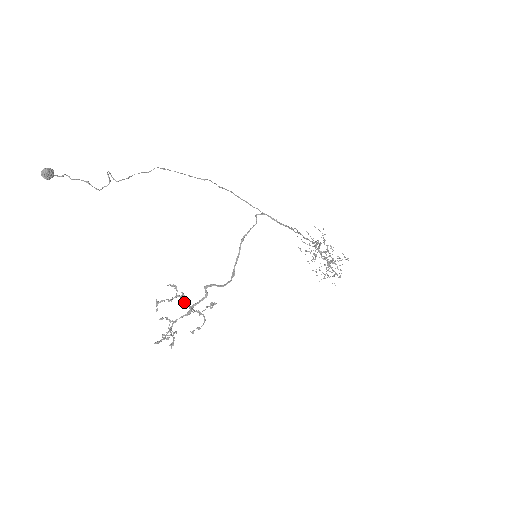
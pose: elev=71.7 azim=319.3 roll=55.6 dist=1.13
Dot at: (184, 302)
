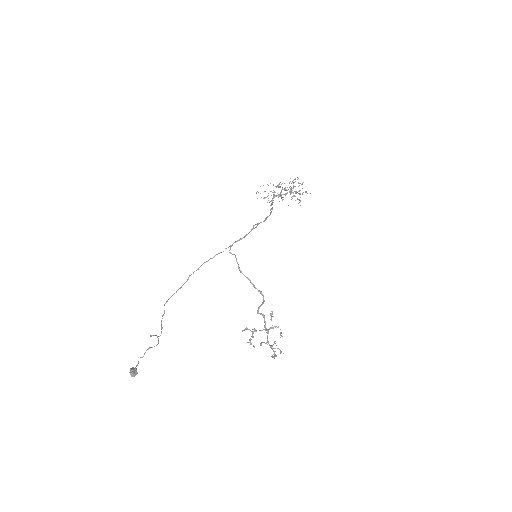
Dot at: occluded
